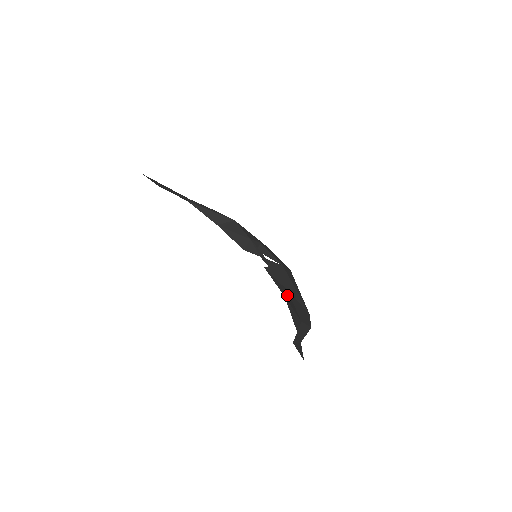
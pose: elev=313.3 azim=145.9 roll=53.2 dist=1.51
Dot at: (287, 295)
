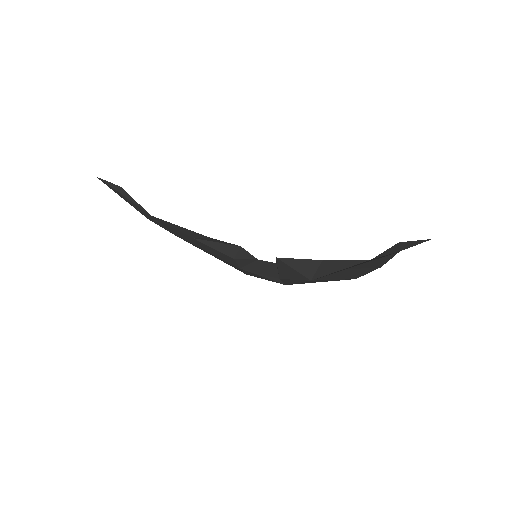
Dot at: (321, 268)
